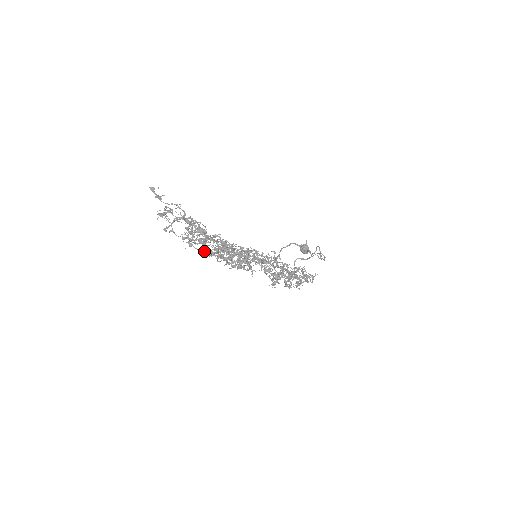
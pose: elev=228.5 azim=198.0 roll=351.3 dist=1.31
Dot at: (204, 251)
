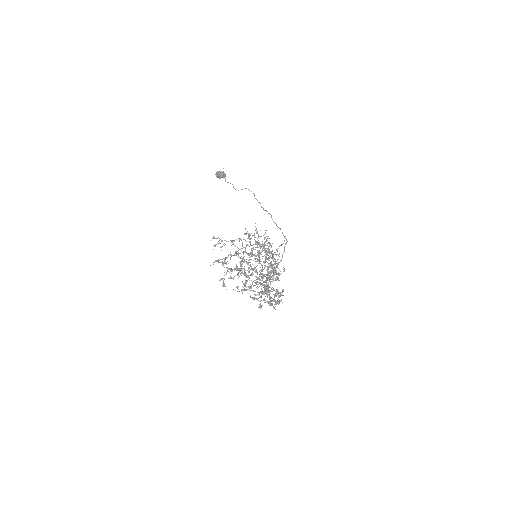
Dot at: (249, 288)
